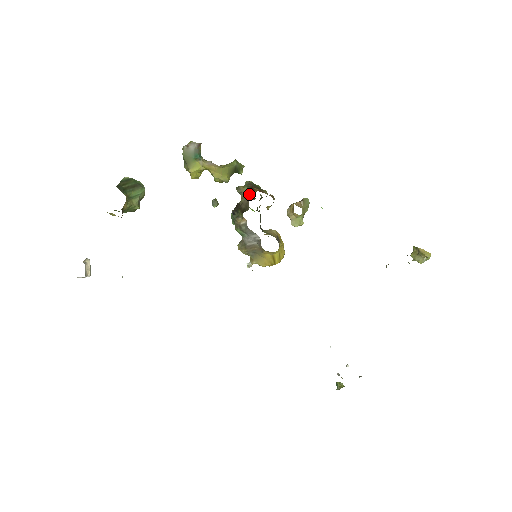
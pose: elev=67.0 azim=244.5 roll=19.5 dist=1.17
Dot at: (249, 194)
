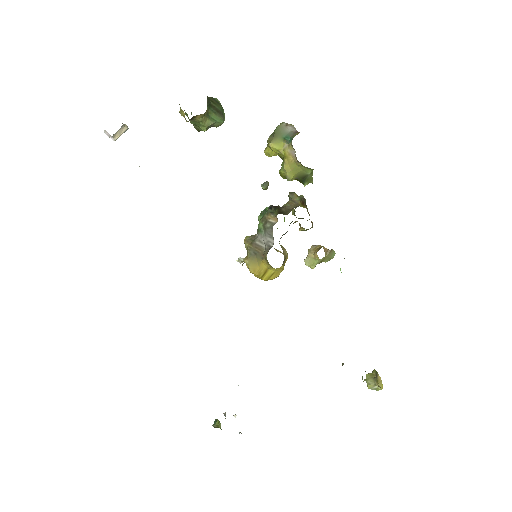
Dot at: (298, 205)
